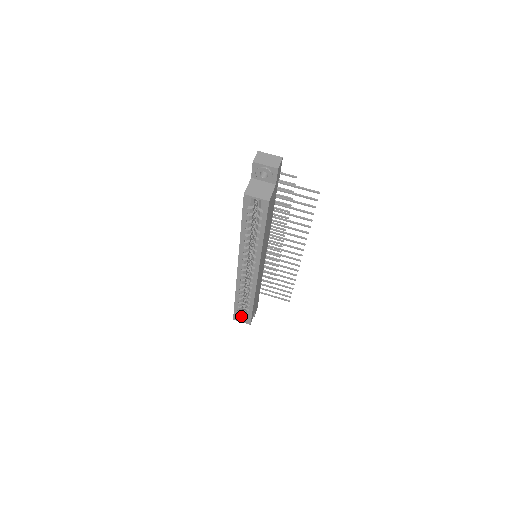
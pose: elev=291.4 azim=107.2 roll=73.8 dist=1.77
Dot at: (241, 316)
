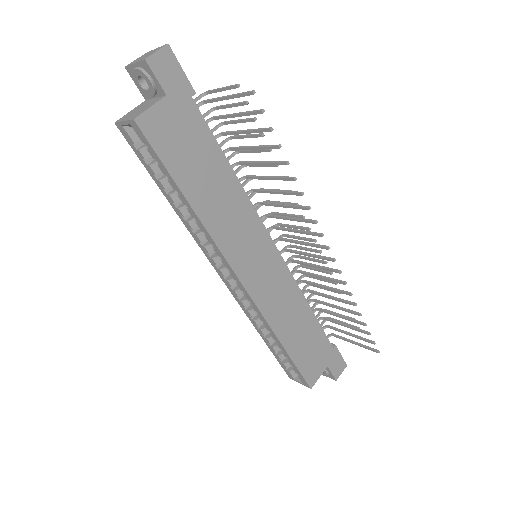
Dot at: occluded
